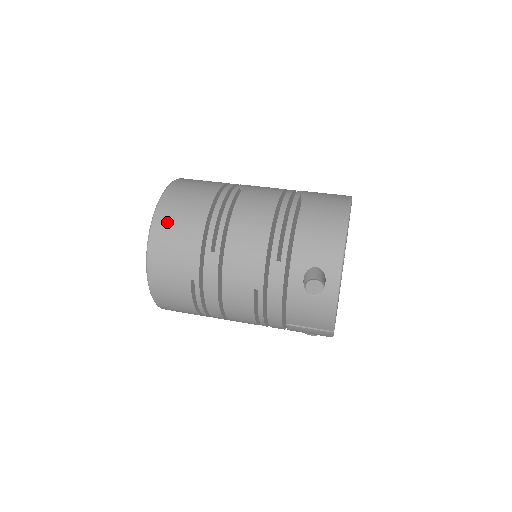
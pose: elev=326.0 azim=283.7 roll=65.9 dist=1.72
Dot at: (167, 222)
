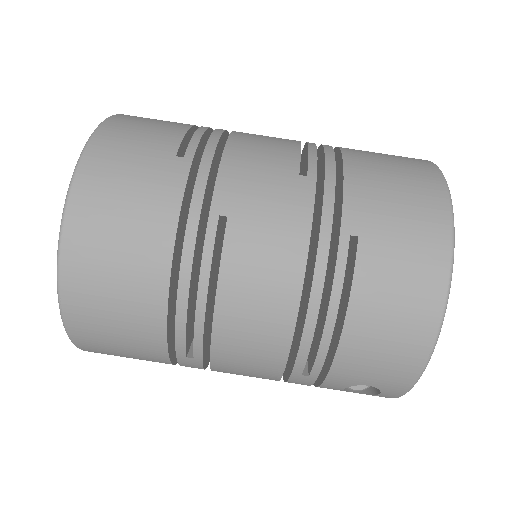
Dot at: (91, 318)
